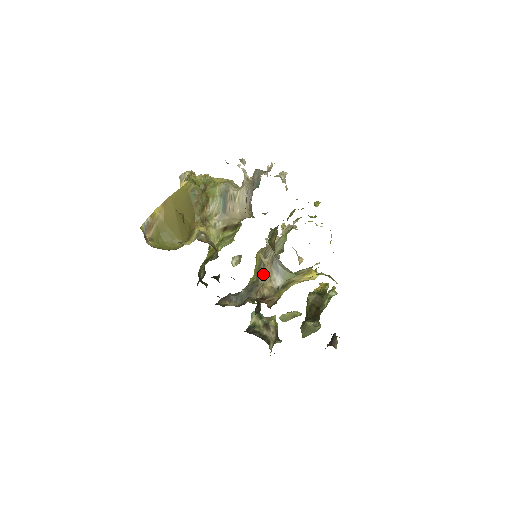
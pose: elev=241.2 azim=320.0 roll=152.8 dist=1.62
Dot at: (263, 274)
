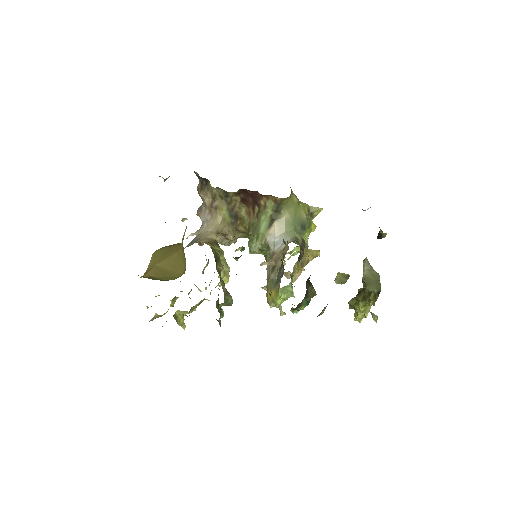
Dot at: (276, 261)
